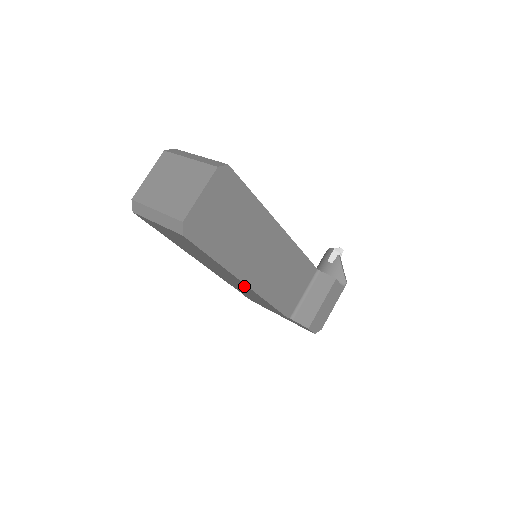
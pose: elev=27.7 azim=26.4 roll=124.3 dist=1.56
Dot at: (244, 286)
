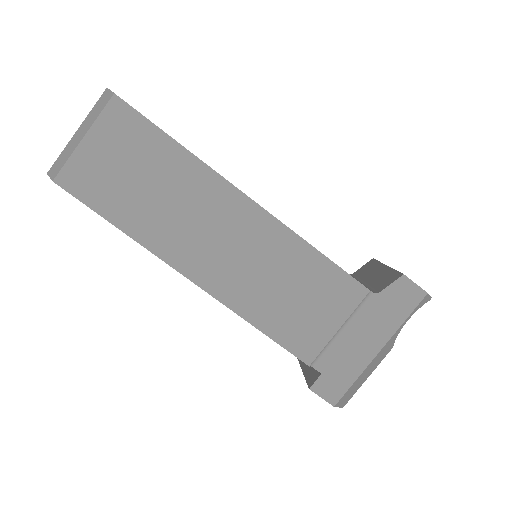
Dot at: (255, 225)
